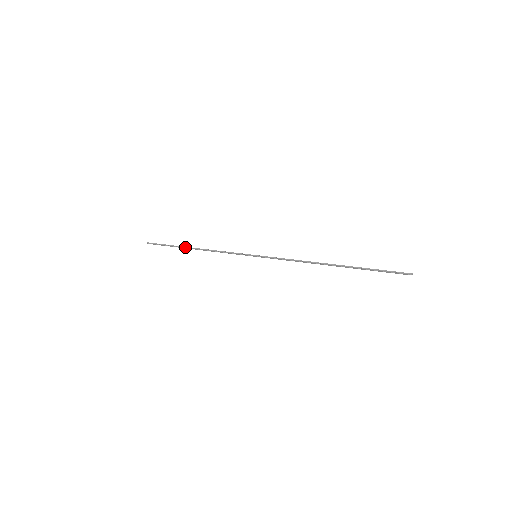
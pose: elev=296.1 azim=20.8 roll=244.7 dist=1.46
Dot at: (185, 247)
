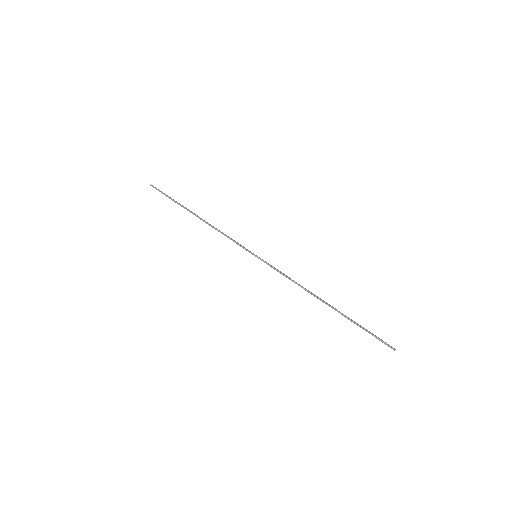
Dot at: (188, 210)
